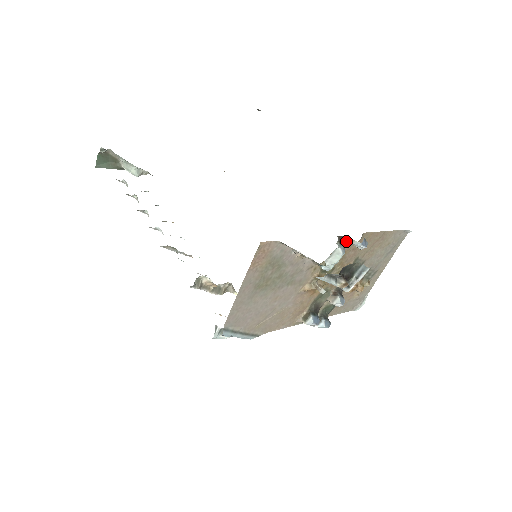
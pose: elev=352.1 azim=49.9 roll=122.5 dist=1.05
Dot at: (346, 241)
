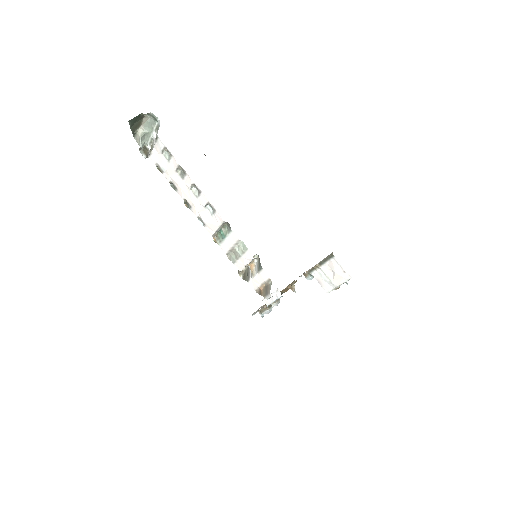
Dot at: occluded
